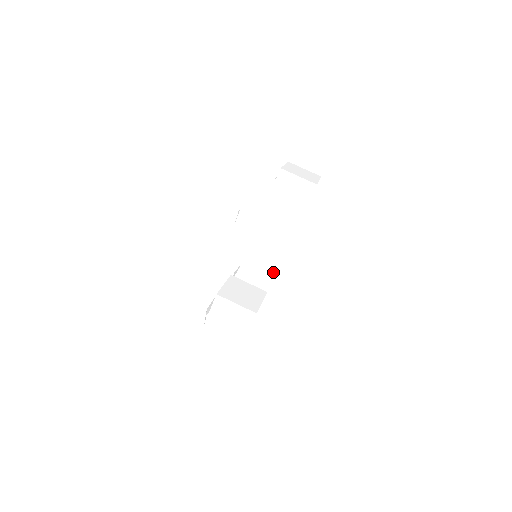
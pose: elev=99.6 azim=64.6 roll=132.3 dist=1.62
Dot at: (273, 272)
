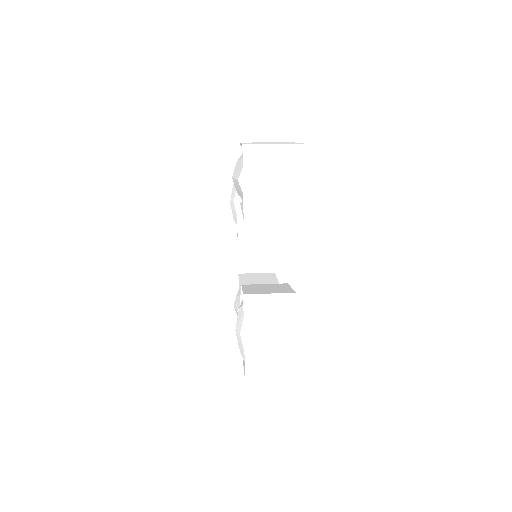
Dot at: (304, 206)
